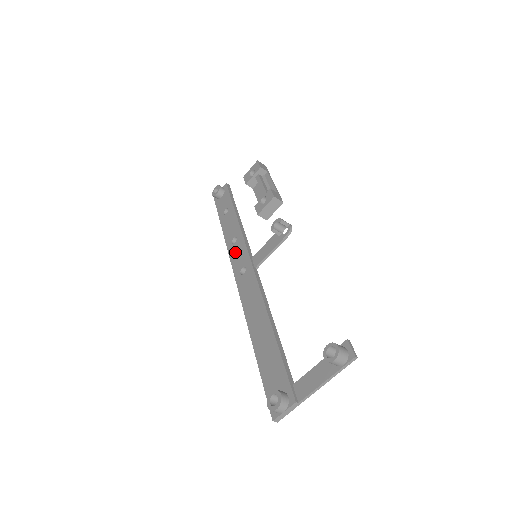
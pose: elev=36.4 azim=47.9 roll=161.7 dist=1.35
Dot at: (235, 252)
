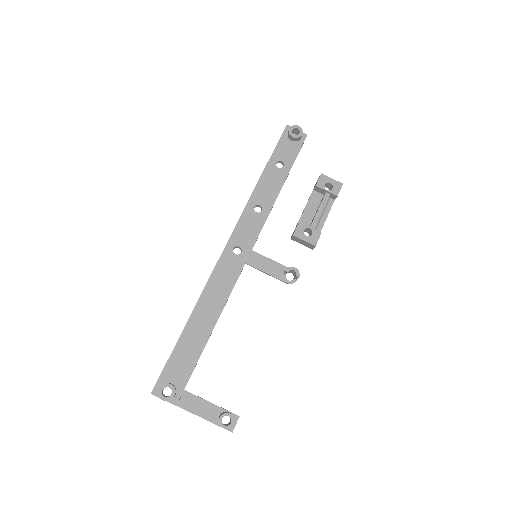
Dot at: (248, 221)
